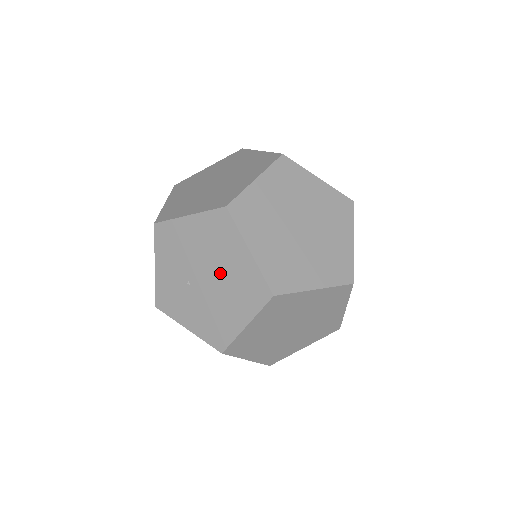
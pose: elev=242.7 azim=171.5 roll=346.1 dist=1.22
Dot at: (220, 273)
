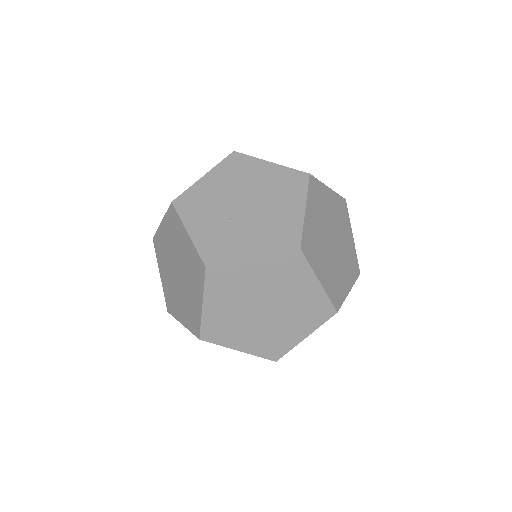
Dot at: (256, 191)
